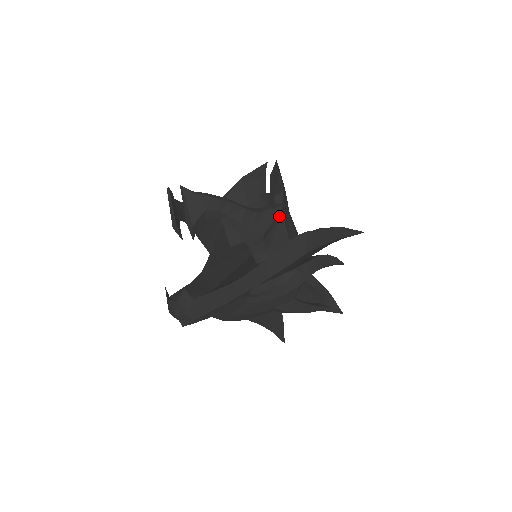
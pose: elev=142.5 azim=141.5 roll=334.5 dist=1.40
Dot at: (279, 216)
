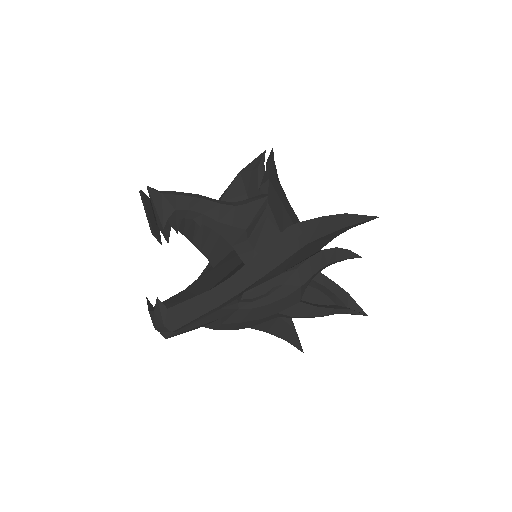
Dot at: (265, 208)
